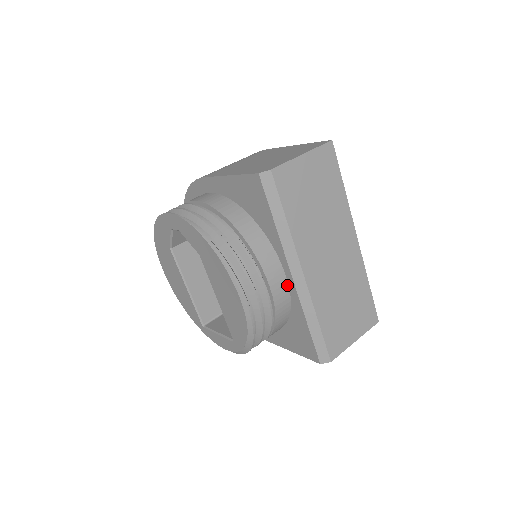
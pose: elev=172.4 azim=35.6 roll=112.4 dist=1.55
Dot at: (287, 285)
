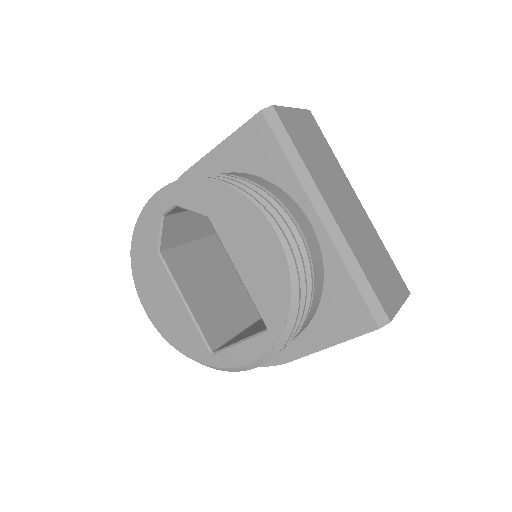
Dot at: (315, 235)
